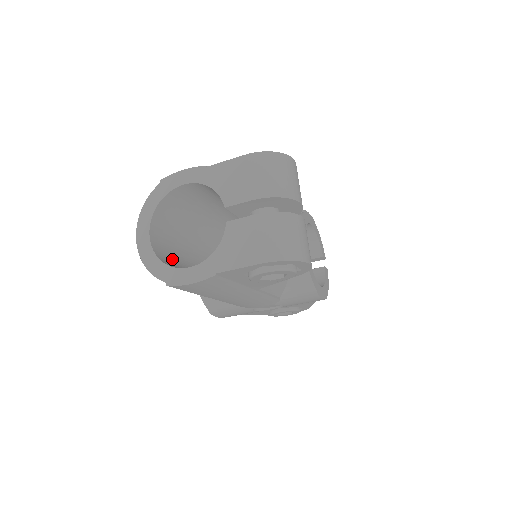
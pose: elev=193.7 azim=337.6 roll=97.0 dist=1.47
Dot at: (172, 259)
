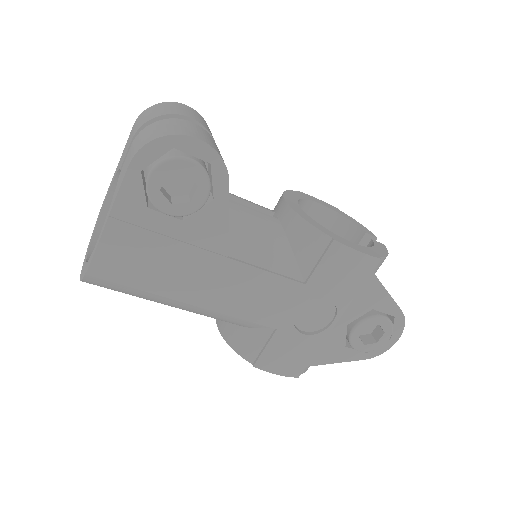
Dot at: occluded
